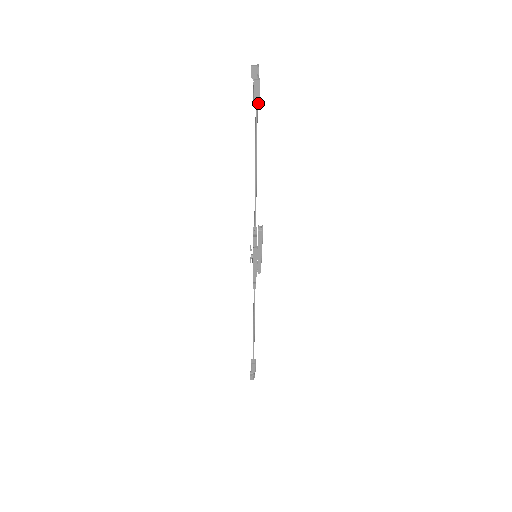
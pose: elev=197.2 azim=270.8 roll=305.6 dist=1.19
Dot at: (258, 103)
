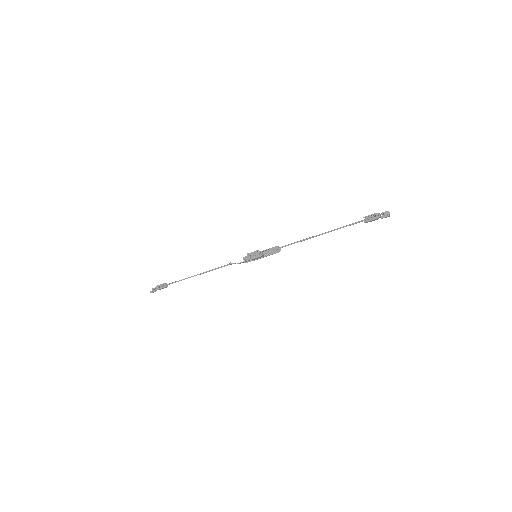
Dot at: occluded
